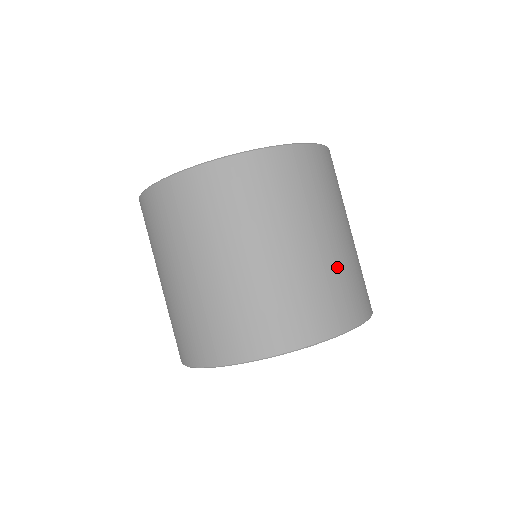
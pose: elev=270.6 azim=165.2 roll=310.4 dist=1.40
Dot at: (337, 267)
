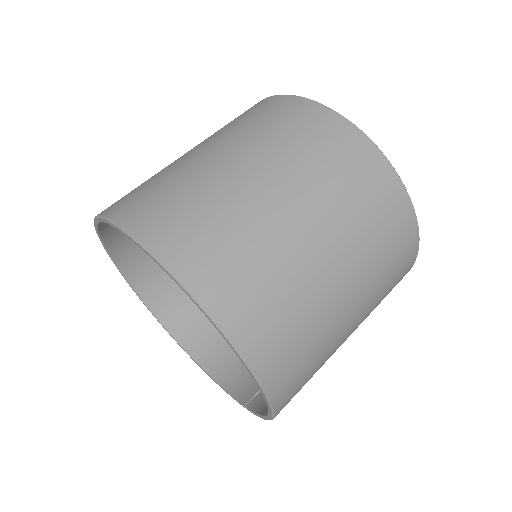
Dot at: (289, 271)
